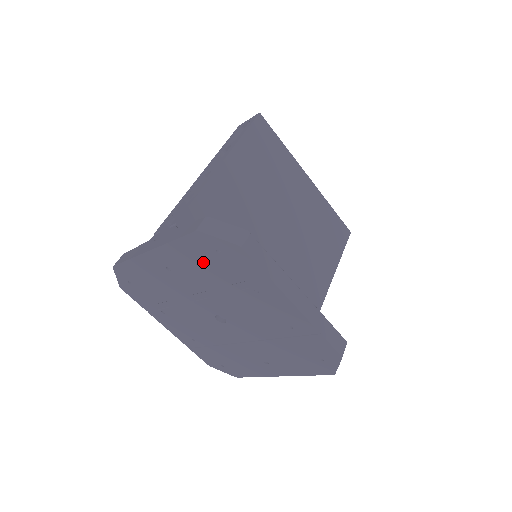
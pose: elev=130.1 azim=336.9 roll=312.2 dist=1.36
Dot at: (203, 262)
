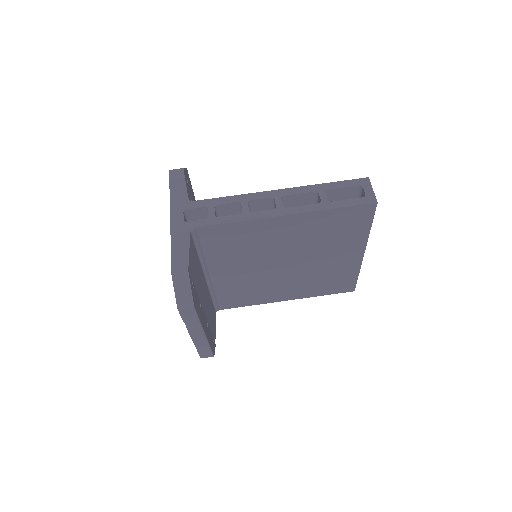
Dot at: occluded
